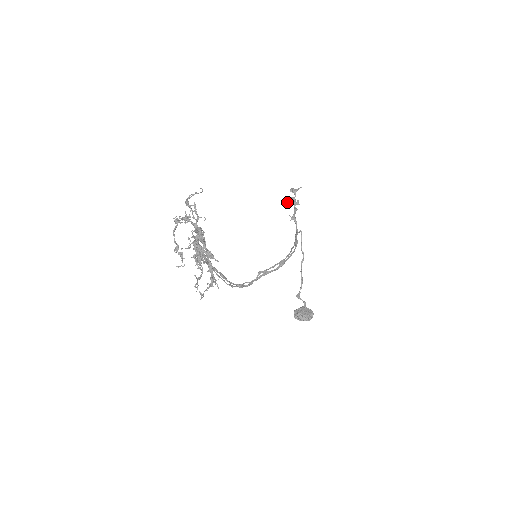
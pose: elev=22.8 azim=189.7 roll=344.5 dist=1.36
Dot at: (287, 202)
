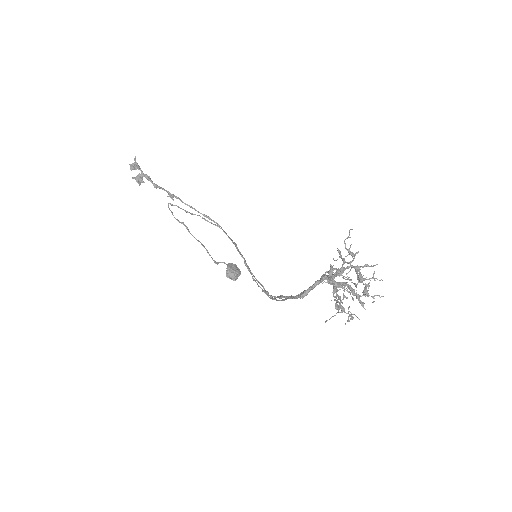
Dot at: (139, 184)
